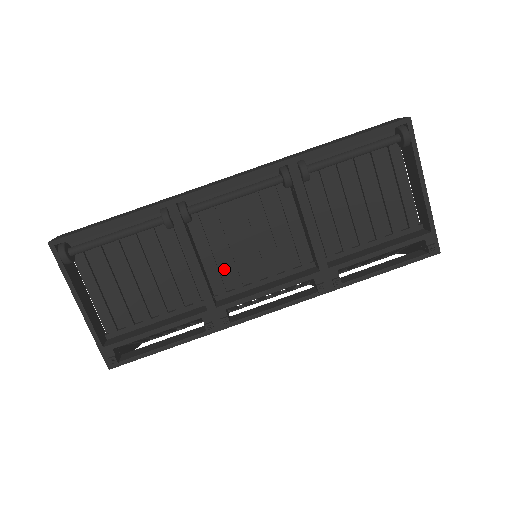
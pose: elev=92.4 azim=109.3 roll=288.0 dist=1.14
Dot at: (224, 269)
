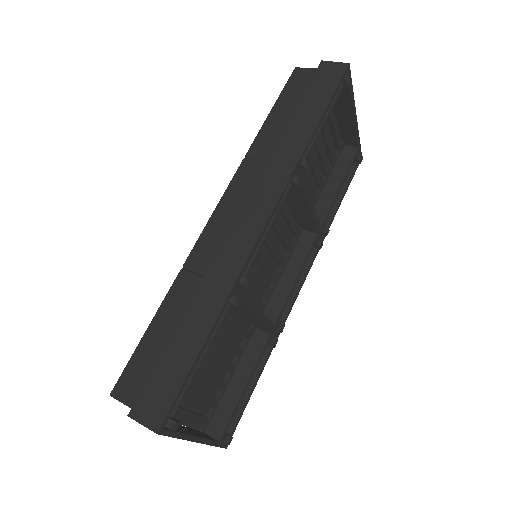
Dot at: (254, 291)
